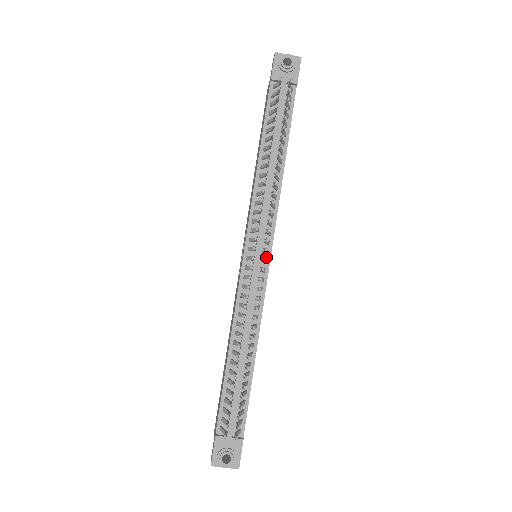
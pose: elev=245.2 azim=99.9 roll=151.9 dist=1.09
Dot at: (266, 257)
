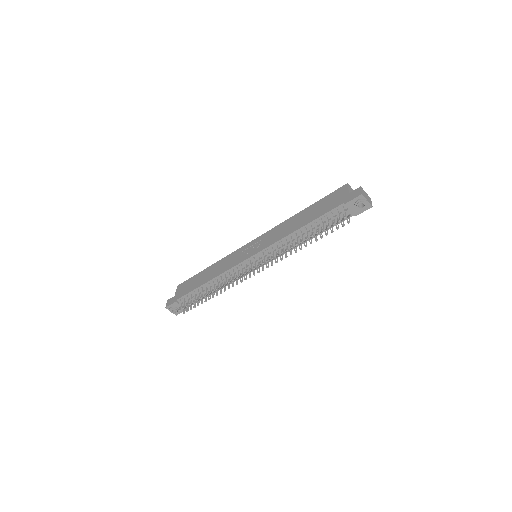
Dot at: occluded
